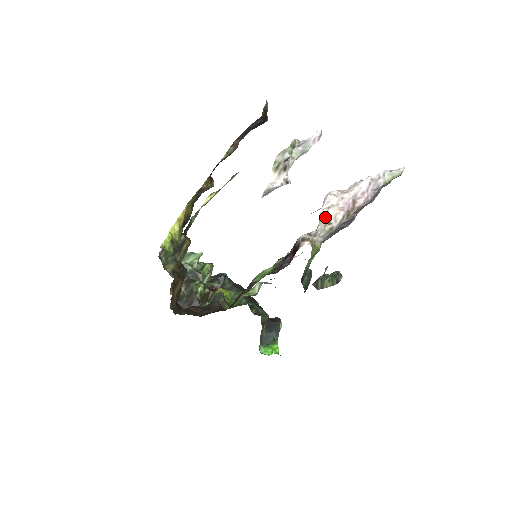
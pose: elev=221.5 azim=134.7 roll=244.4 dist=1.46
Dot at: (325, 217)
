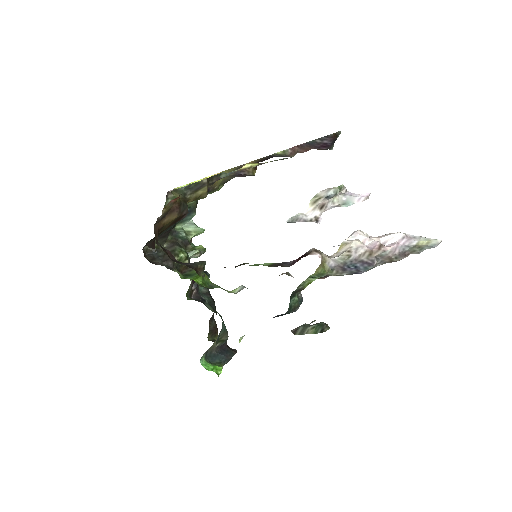
Dot at: (346, 246)
